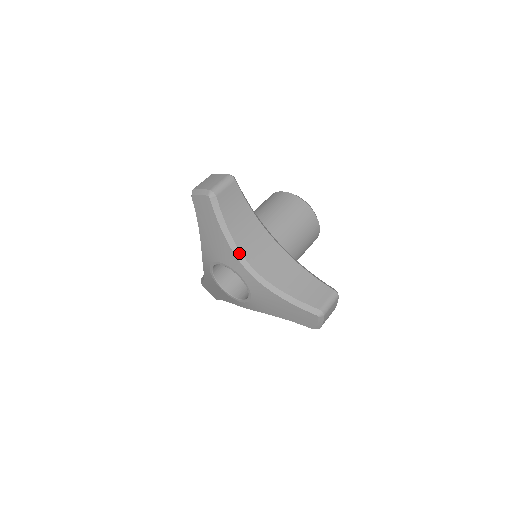
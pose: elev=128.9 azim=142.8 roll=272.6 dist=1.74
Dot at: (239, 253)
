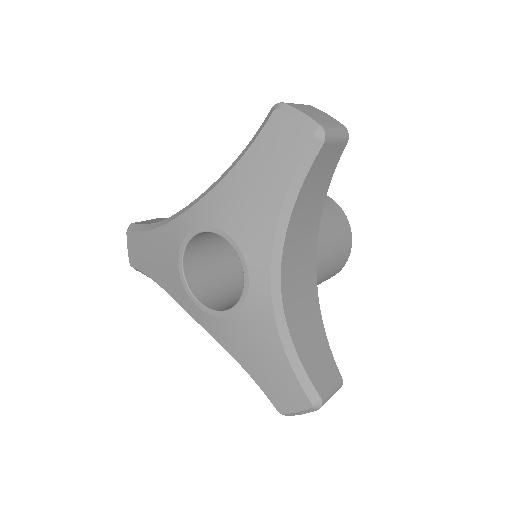
Dot at: (281, 247)
